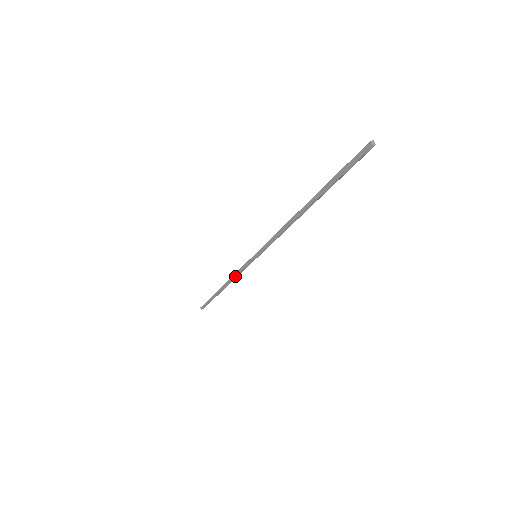
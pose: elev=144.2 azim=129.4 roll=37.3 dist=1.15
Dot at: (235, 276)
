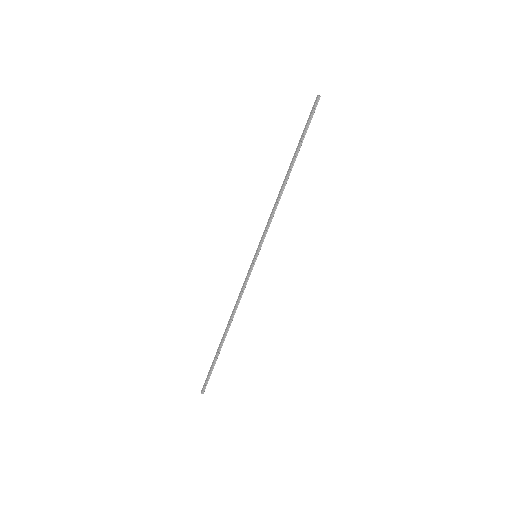
Dot at: (238, 299)
